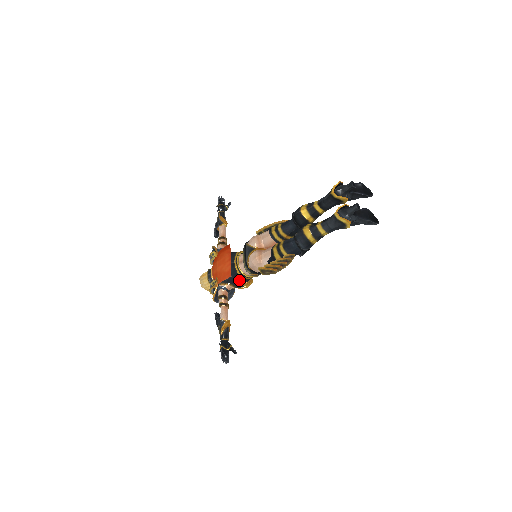
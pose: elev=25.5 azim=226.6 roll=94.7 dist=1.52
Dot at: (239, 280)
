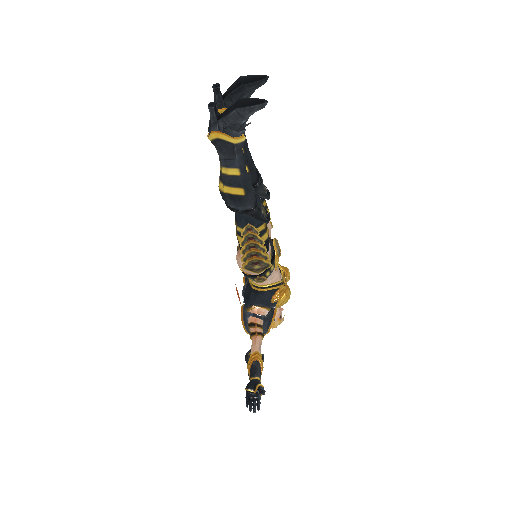
Dot at: (261, 296)
